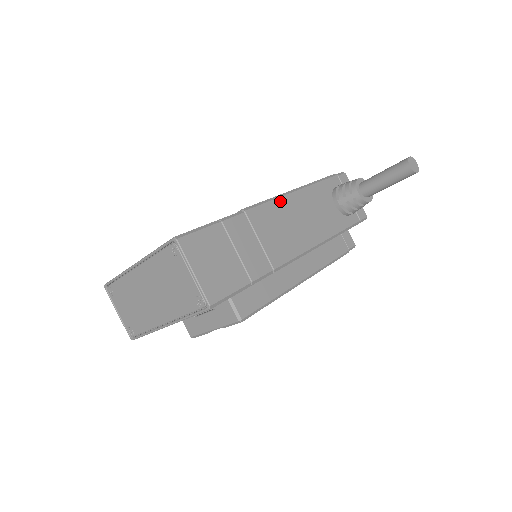
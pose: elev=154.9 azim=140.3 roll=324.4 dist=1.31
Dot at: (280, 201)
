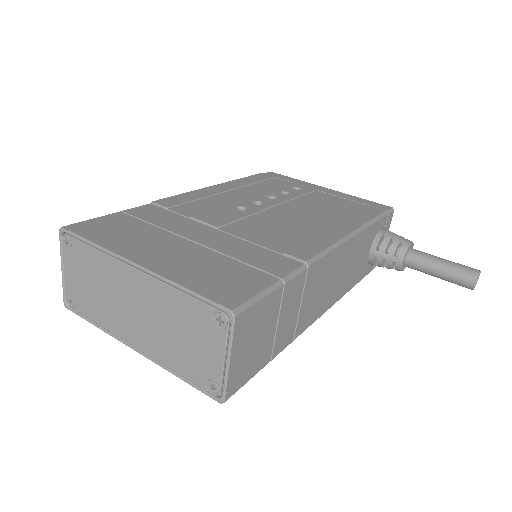
Dot at: (339, 250)
